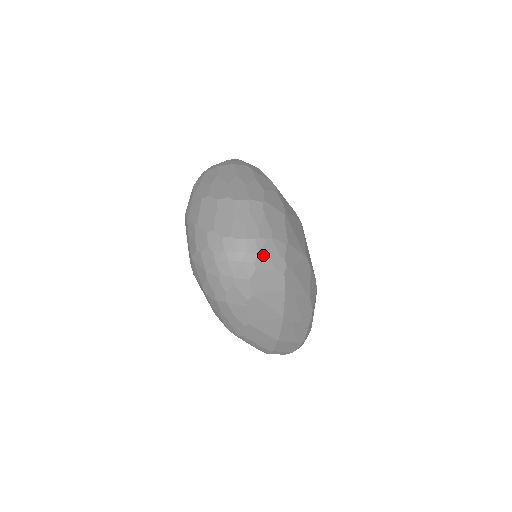
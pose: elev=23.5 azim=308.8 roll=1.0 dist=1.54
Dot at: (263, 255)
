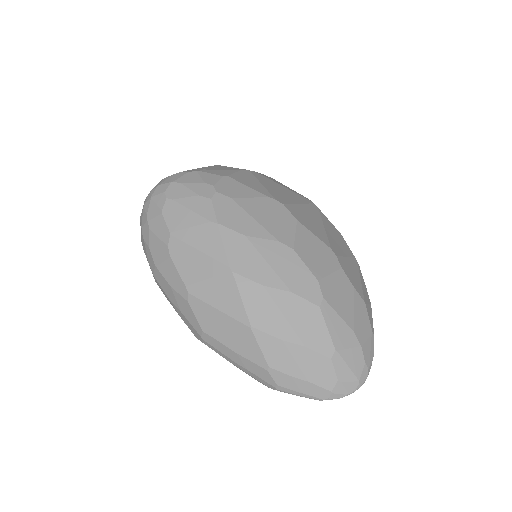
Dot at: (178, 183)
